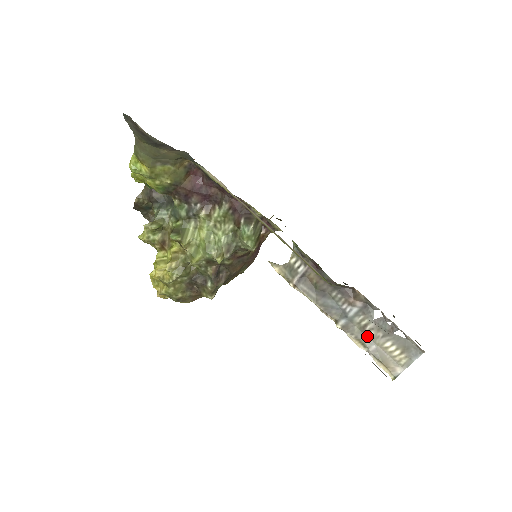
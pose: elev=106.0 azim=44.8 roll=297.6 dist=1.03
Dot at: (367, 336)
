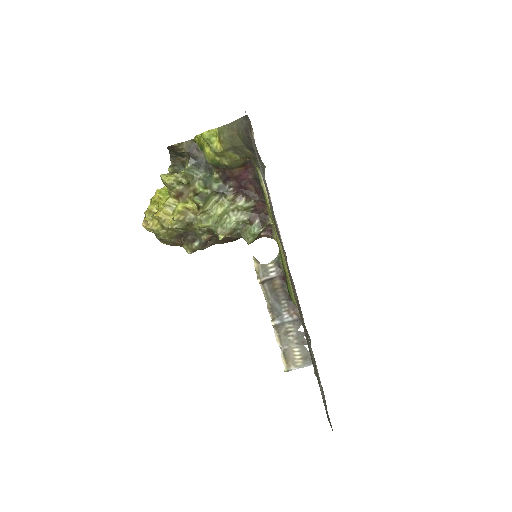
Dot at: (287, 338)
